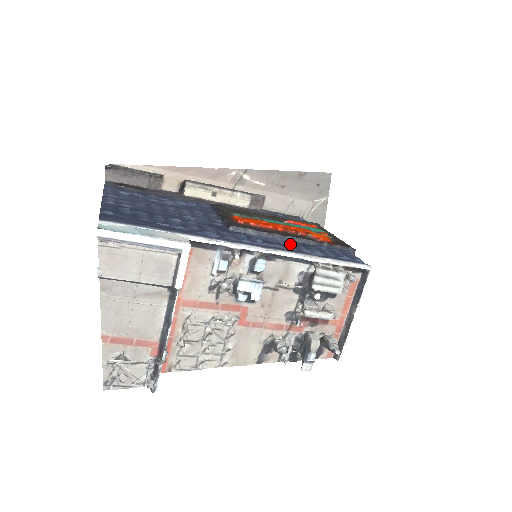
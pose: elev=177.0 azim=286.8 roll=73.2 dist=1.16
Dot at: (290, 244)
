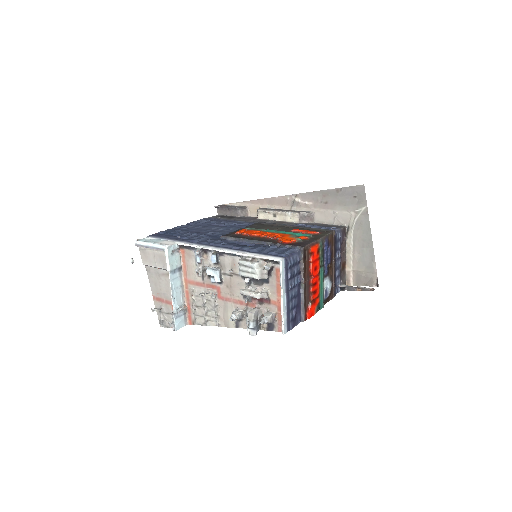
Dot at: (253, 245)
